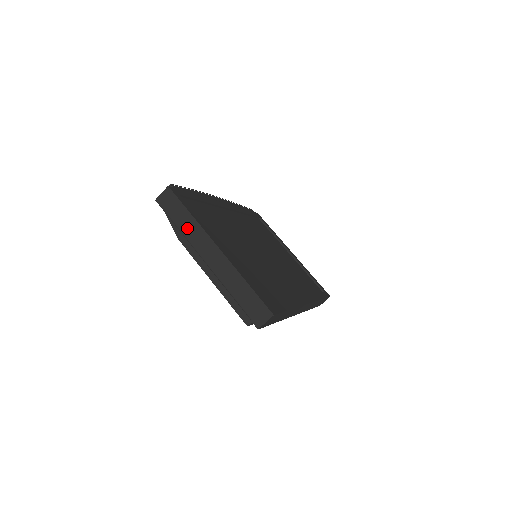
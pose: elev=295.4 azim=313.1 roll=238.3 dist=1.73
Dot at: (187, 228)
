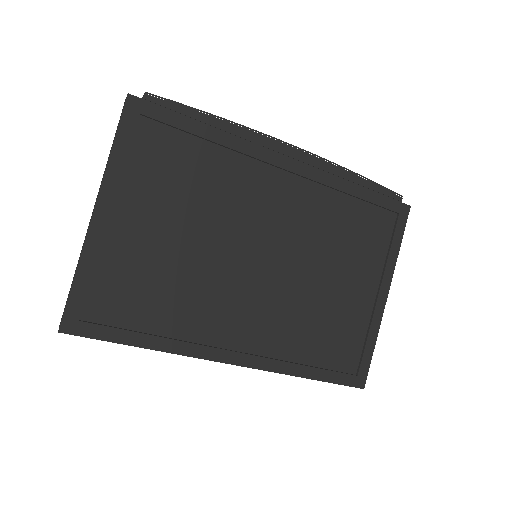
Dot at: (107, 161)
